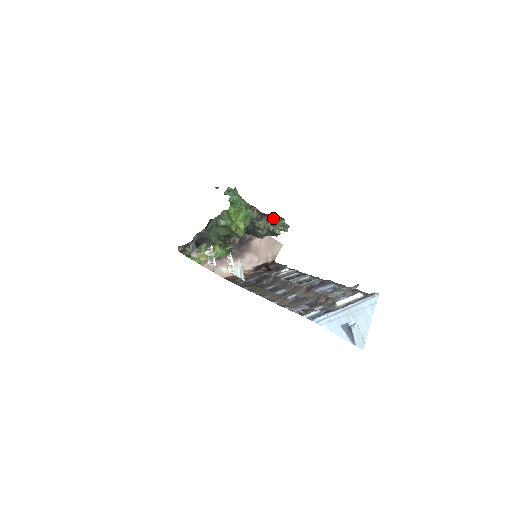
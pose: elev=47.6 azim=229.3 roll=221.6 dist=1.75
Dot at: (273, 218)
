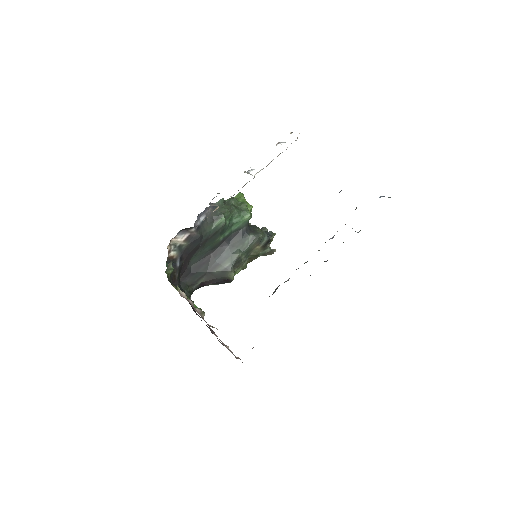
Dot at: (266, 228)
